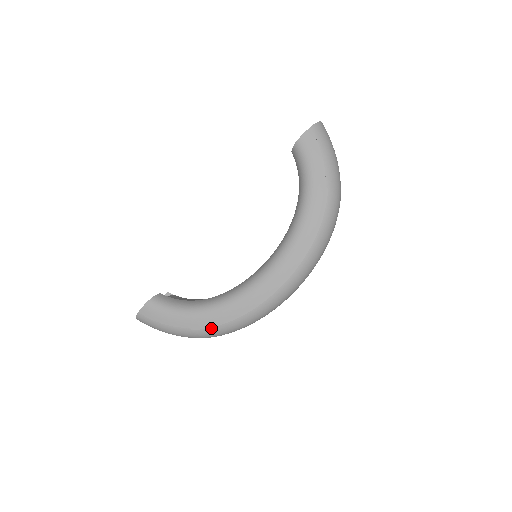
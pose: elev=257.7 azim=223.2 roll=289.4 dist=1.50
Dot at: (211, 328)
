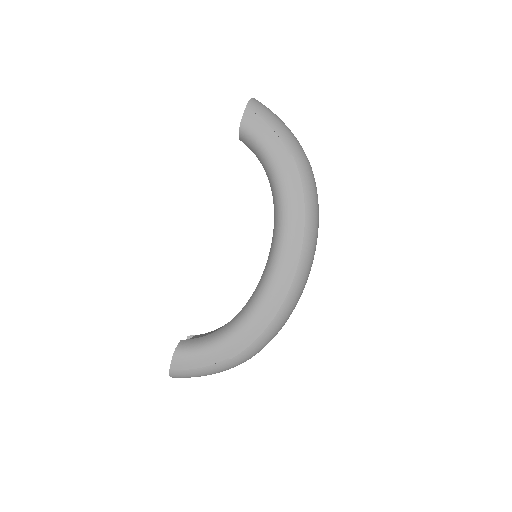
Dot at: (249, 347)
